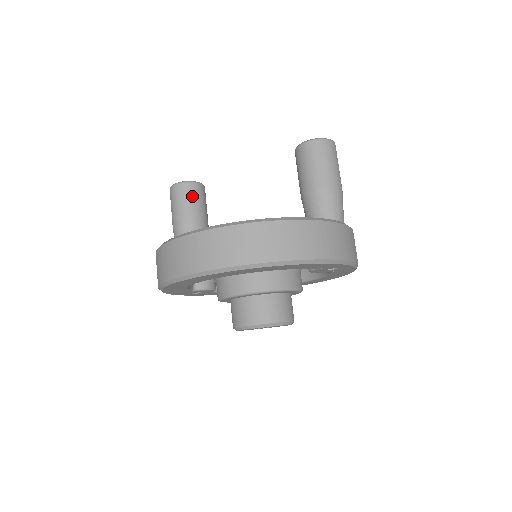
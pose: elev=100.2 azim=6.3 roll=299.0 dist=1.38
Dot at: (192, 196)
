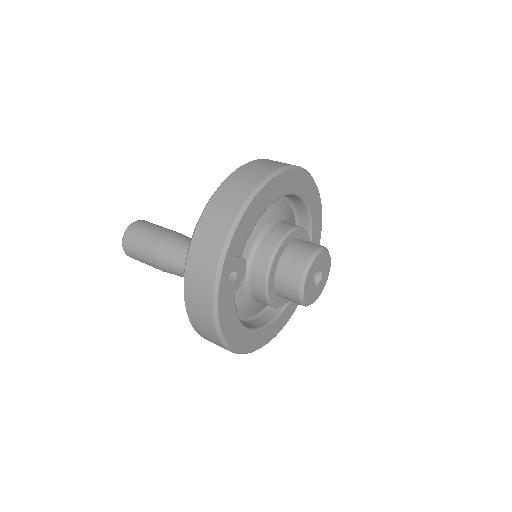
Dot at: occluded
